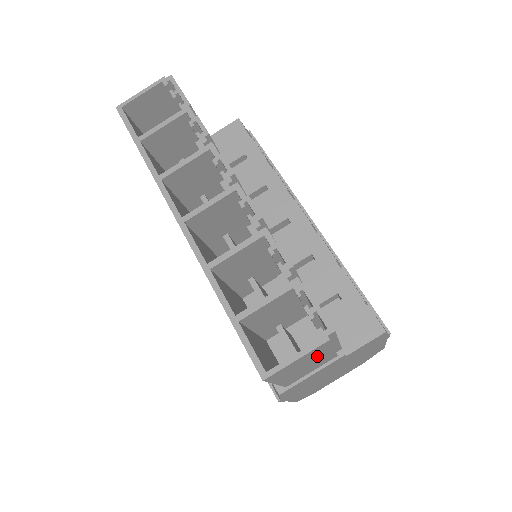
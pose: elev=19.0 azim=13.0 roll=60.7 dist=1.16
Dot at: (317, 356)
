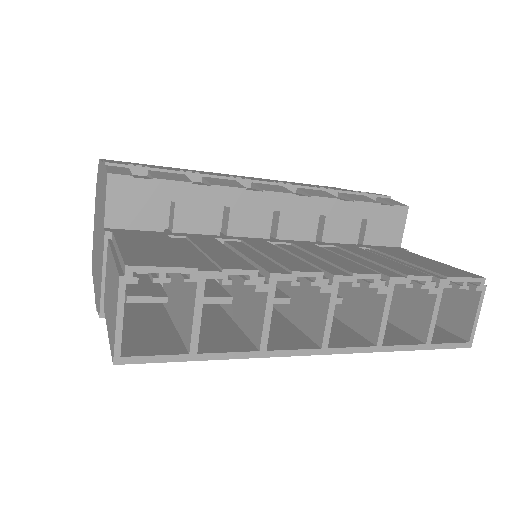
Dot at: (448, 289)
